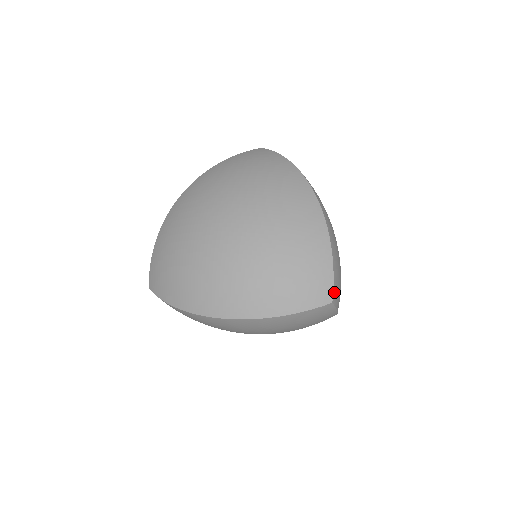
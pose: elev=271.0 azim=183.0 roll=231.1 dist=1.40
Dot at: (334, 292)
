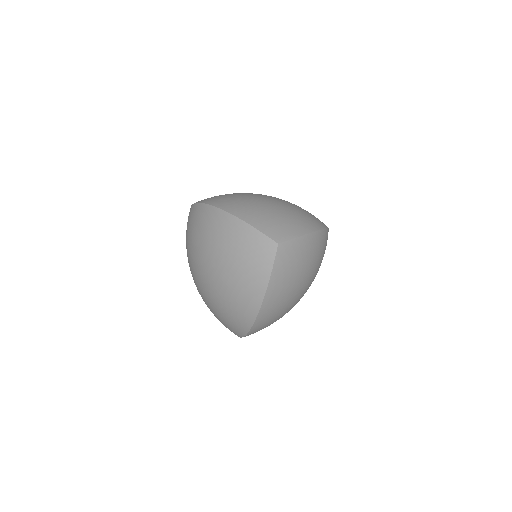
Dot at: (273, 237)
